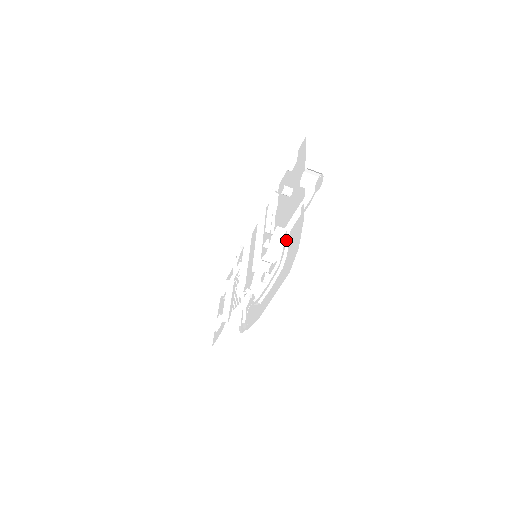
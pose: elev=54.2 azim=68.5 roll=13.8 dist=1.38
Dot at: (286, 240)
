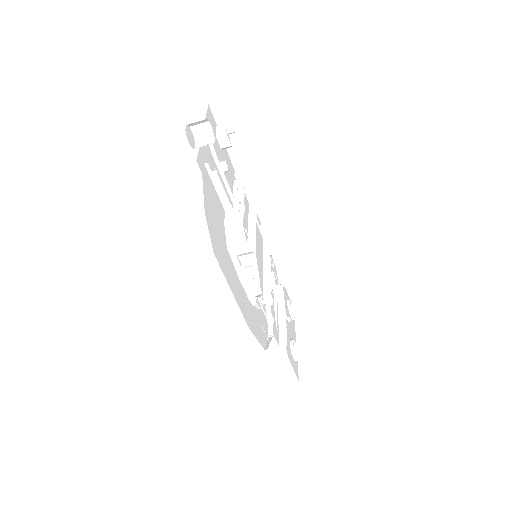
Dot at: occluded
